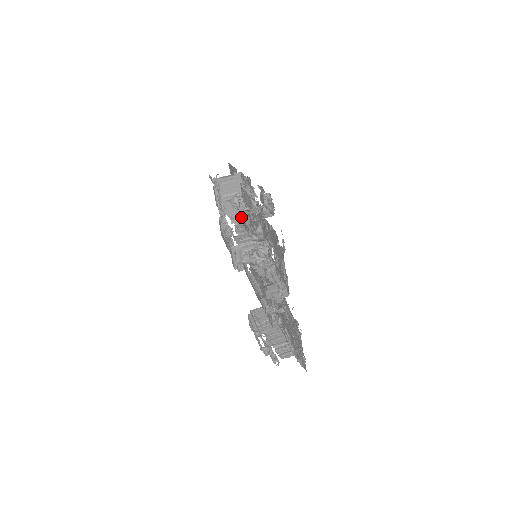
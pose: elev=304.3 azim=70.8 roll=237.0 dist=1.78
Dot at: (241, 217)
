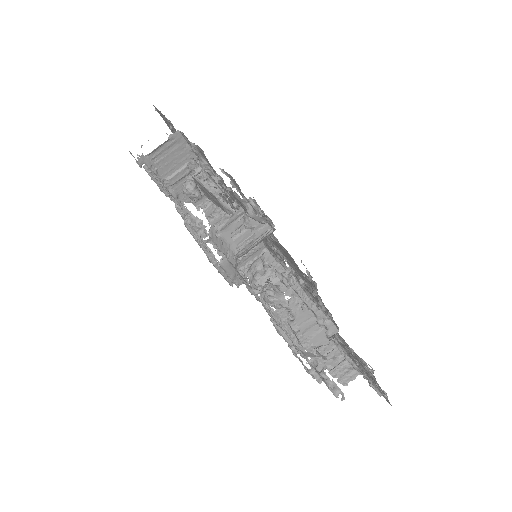
Dot at: (213, 240)
